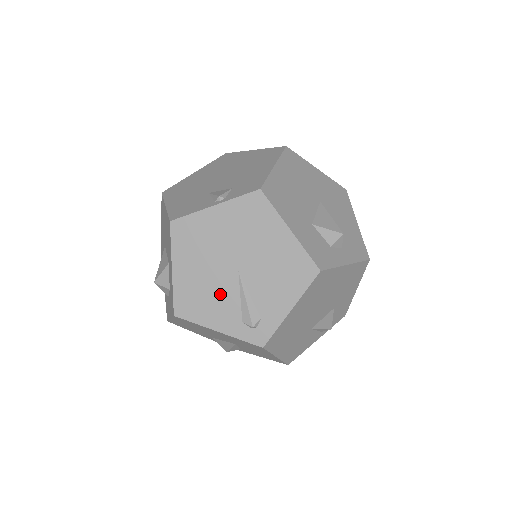
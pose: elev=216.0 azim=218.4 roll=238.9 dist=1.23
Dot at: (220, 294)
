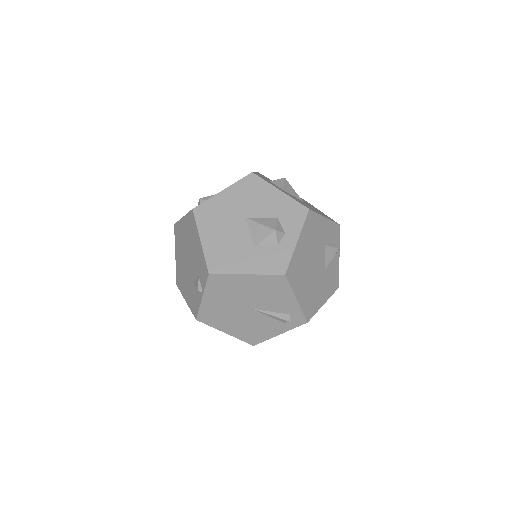
Dot at: (258, 323)
